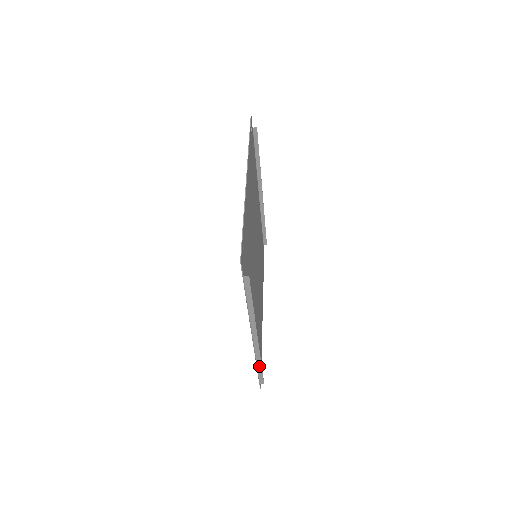
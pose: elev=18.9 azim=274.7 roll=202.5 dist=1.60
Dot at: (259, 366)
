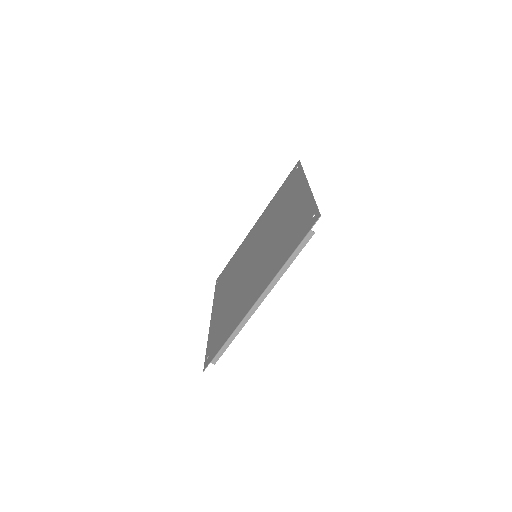
Dot at: (231, 339)
